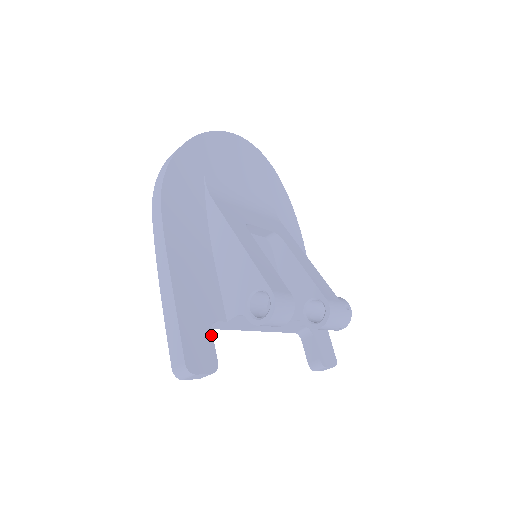
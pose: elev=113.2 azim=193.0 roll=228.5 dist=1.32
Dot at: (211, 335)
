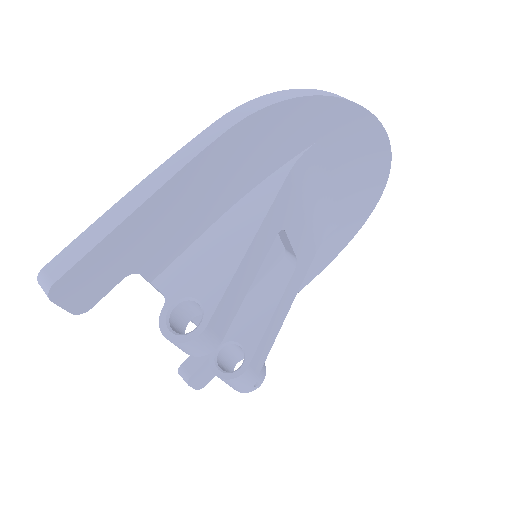
Dot at: (118, 281)
